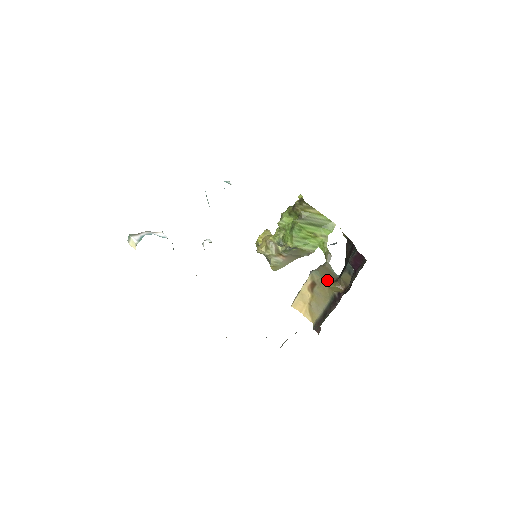
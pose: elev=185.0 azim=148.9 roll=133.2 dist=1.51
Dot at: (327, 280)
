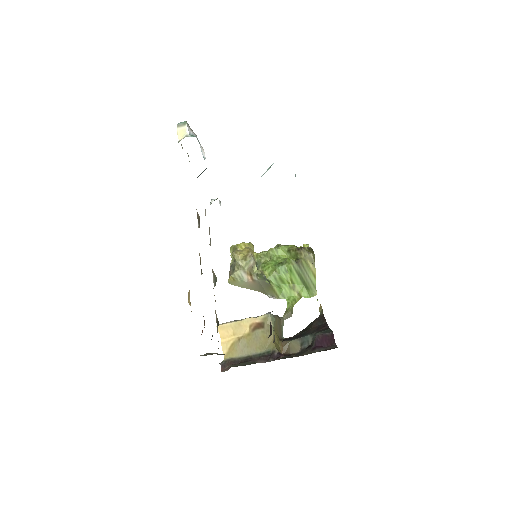
Dot at: (276, 333)
